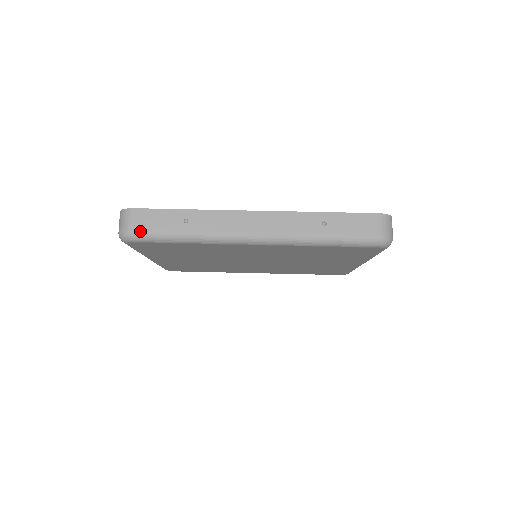
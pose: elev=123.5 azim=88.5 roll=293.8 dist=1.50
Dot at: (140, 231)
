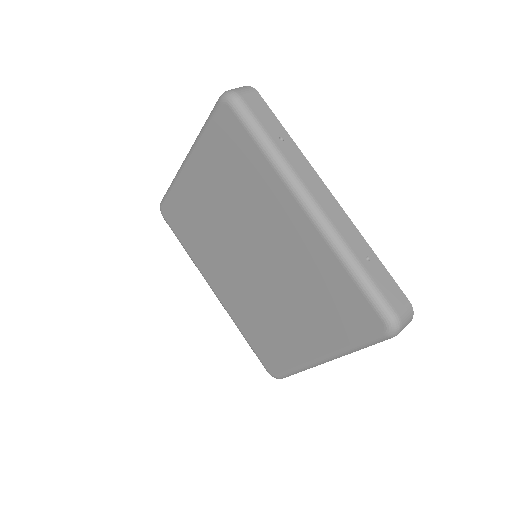
Dot at: (246, 103)
